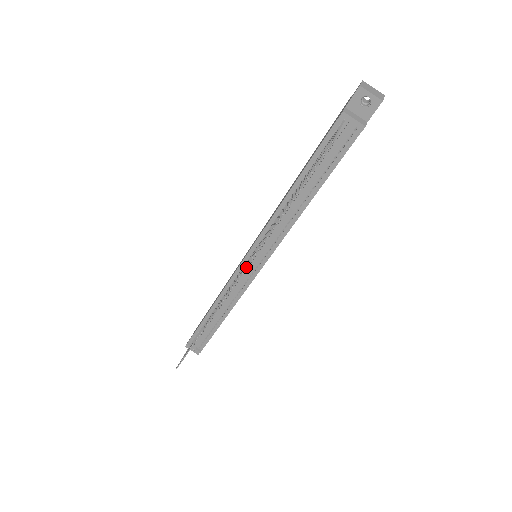
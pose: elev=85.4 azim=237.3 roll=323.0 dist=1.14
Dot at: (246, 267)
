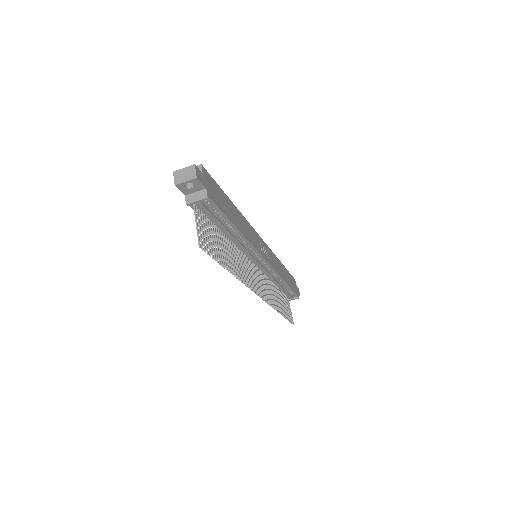
Dot at: (253, 289)
